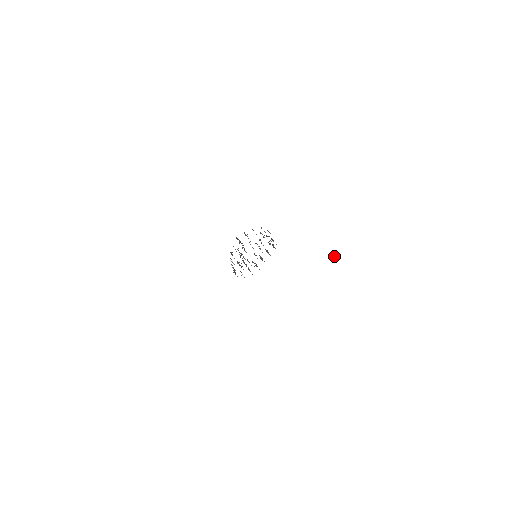
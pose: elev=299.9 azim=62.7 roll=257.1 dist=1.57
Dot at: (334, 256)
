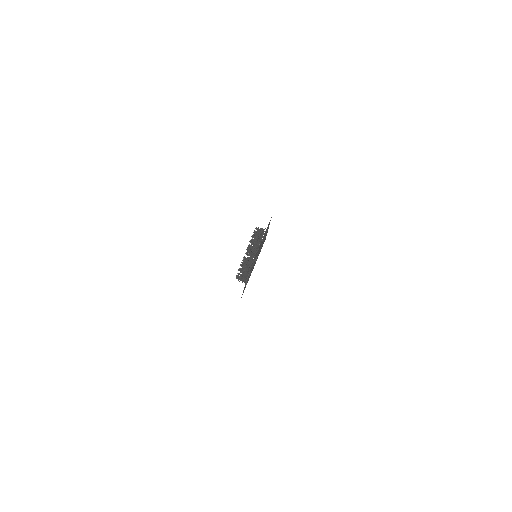
Dot at: occluded
